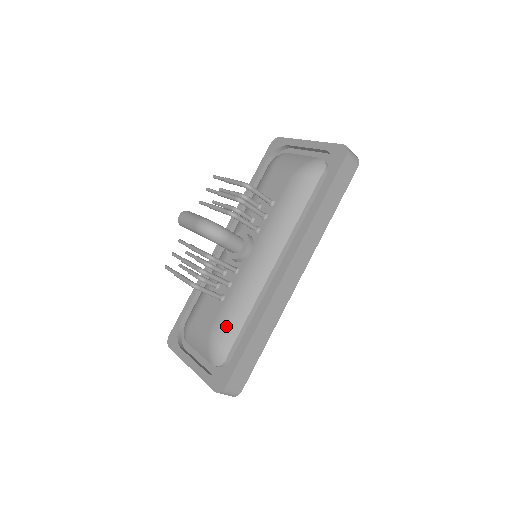
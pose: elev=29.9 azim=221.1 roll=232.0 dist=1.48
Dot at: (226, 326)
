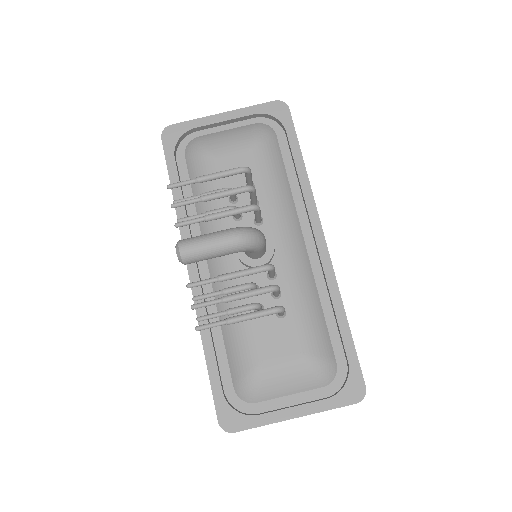
Dot at: (315, 334)
